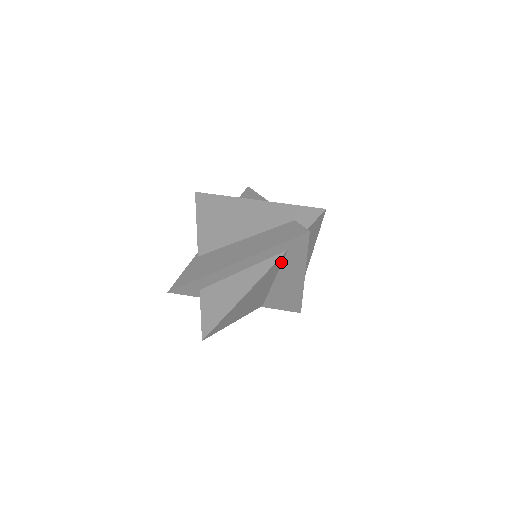
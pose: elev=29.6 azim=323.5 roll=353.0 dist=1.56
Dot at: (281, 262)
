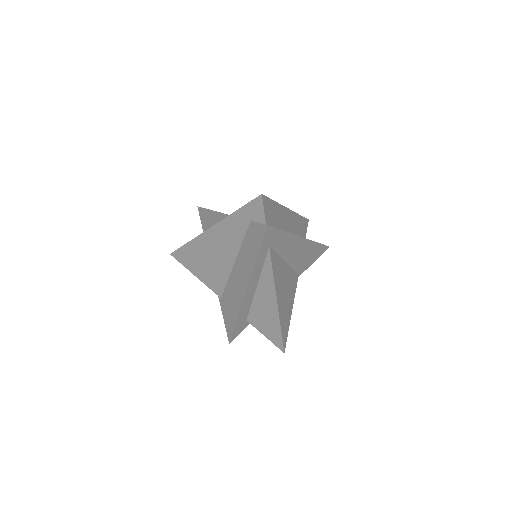
Dot at: (275, 254)
